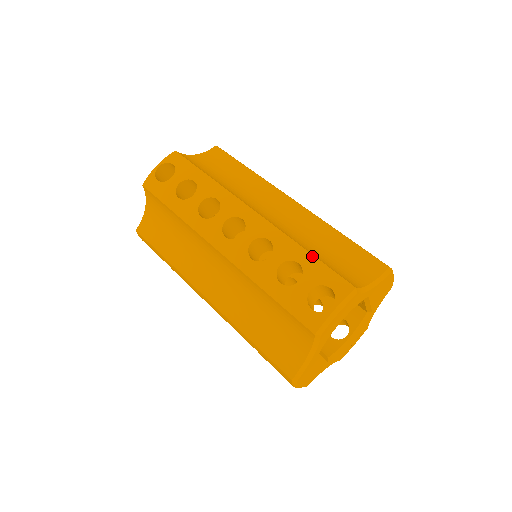
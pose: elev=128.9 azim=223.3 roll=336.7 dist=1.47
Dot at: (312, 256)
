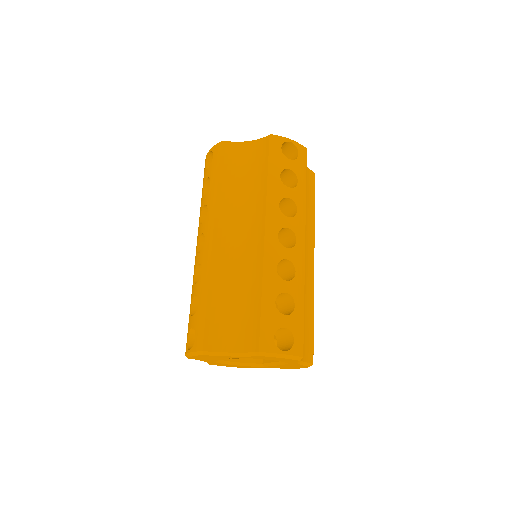
Dot at: (303, 311)
